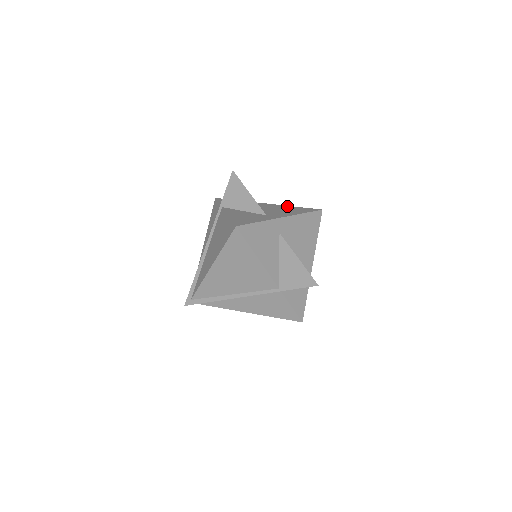
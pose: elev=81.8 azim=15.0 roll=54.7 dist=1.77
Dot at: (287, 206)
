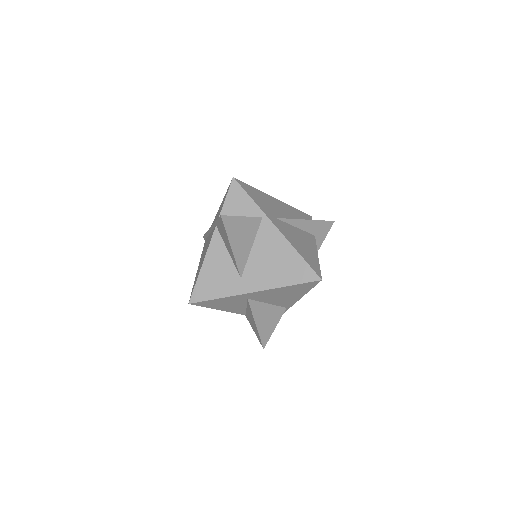
Dot at: (290, 250)
